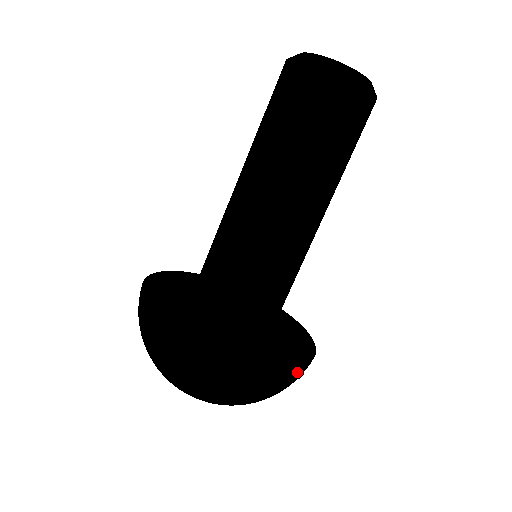
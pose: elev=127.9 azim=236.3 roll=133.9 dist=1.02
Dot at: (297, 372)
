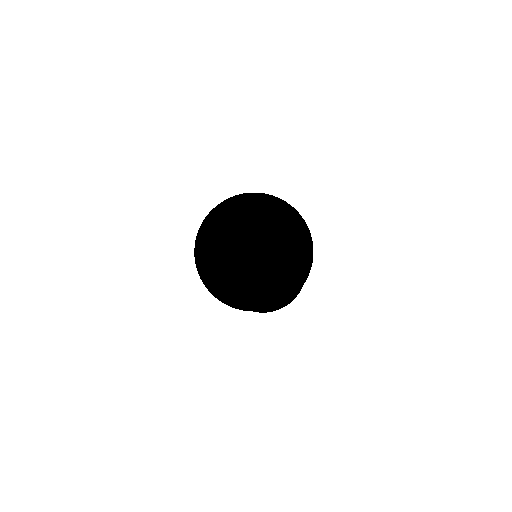
Dot at: occluded
